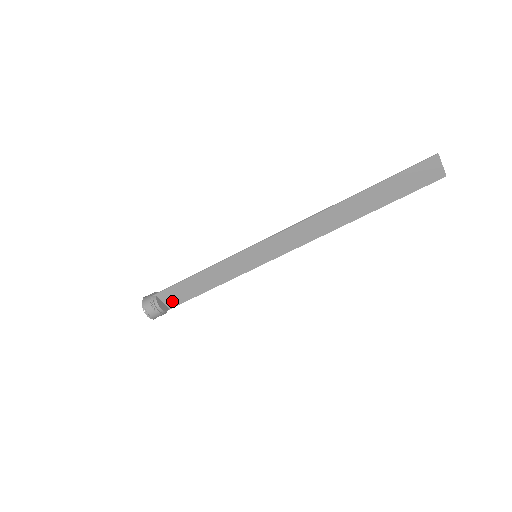
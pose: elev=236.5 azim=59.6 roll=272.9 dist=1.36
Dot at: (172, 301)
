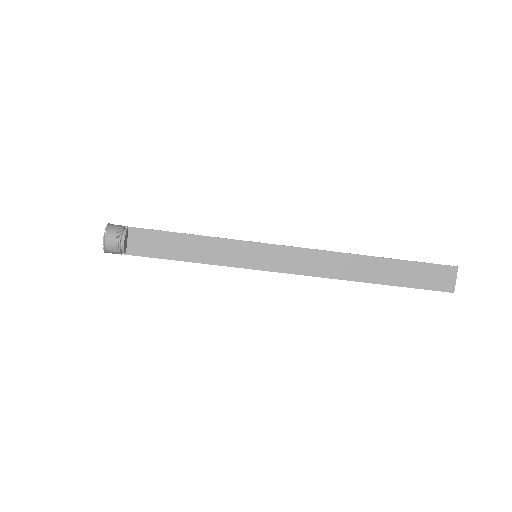
Dot at: (137, 247)
